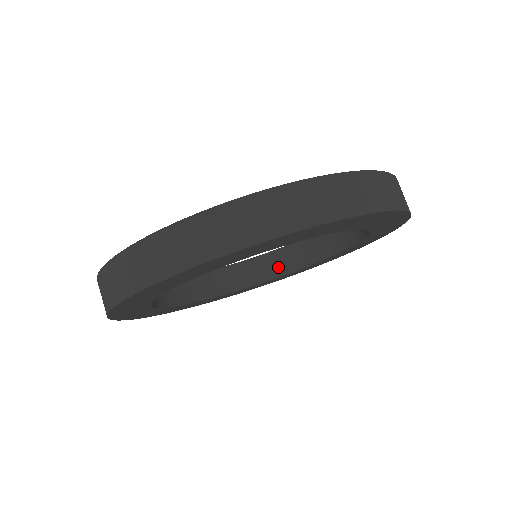
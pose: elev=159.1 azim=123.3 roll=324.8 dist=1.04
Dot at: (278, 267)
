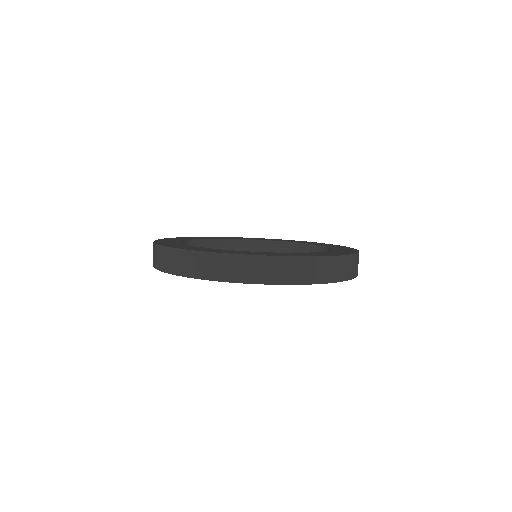
Dot at: occluded
